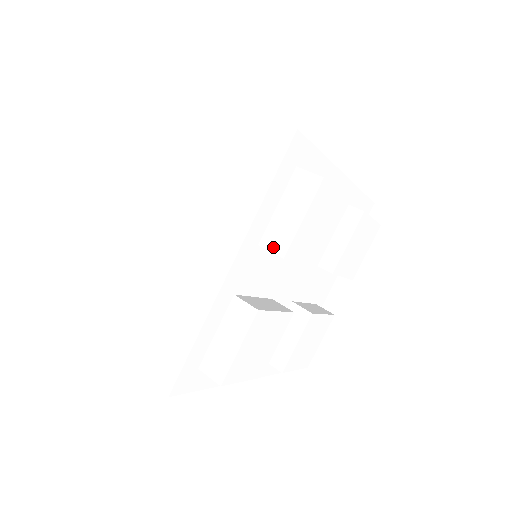
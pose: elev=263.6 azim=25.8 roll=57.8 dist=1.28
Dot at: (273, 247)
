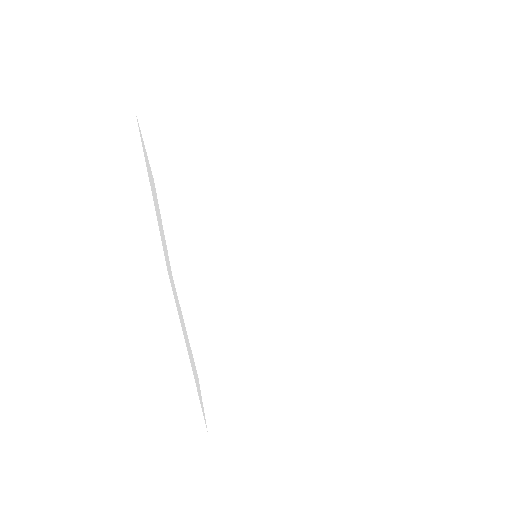
Dot at: occluded
